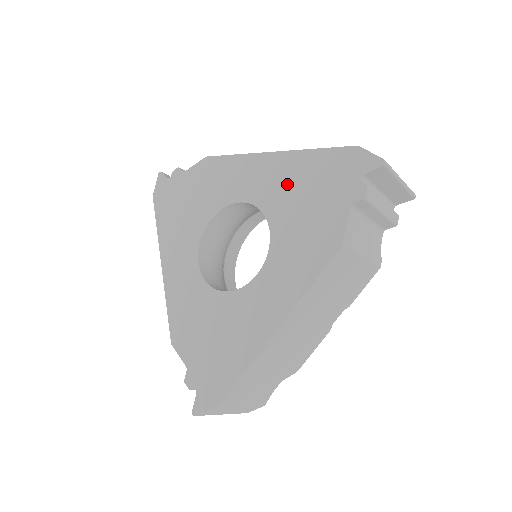
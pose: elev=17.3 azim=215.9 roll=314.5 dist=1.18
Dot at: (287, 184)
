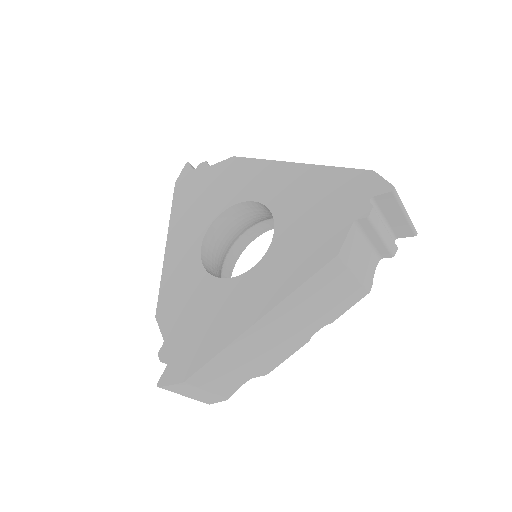
Dot at: (301, 193)
